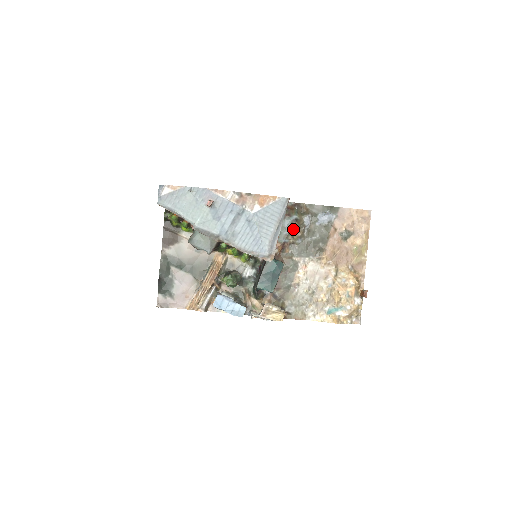
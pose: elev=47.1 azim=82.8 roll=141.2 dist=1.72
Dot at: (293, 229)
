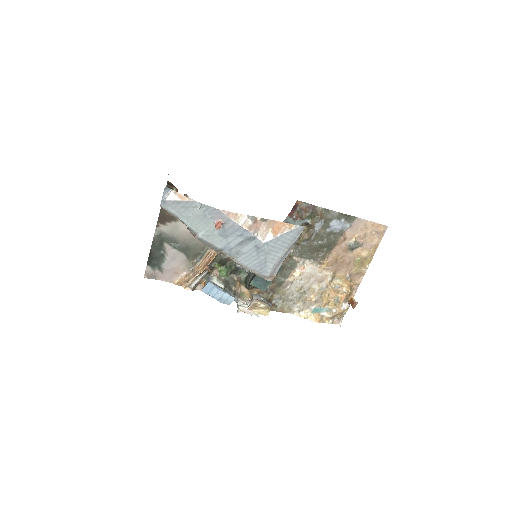
Dot at: occluded
